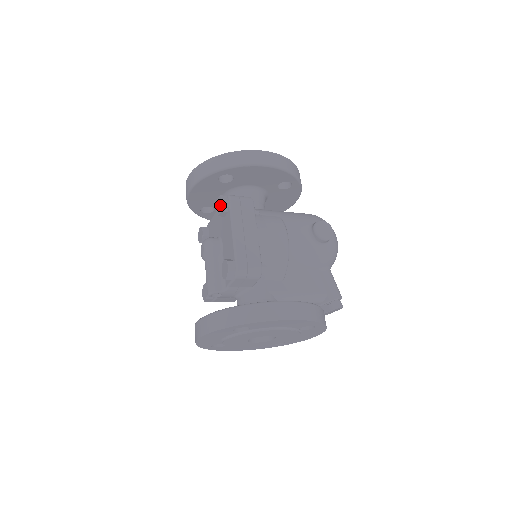
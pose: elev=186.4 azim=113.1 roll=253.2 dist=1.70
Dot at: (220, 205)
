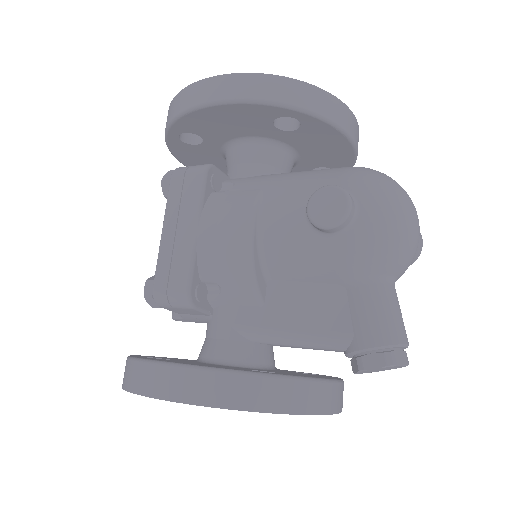
Dot at: (165, 187)
